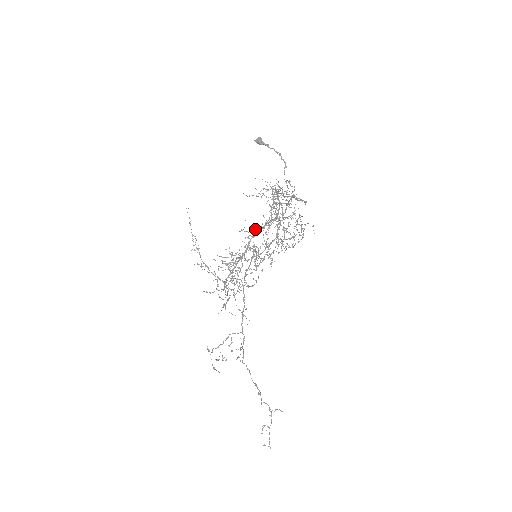
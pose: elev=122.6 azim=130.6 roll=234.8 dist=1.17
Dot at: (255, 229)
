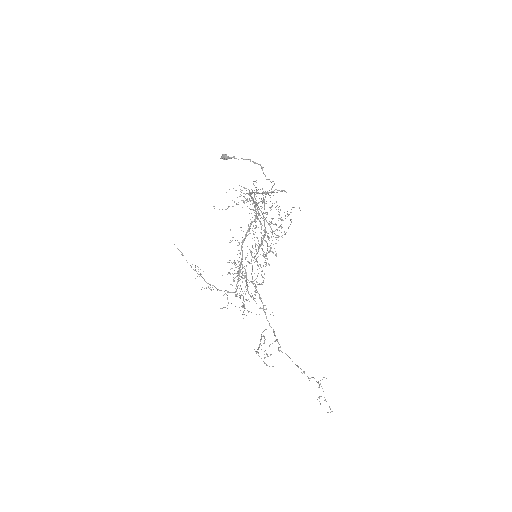
Dot at: occluded
